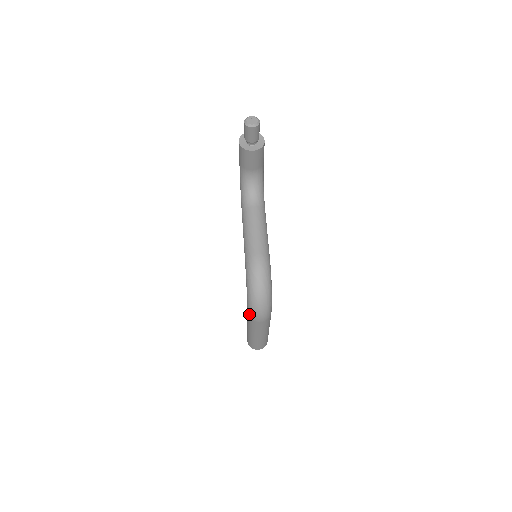
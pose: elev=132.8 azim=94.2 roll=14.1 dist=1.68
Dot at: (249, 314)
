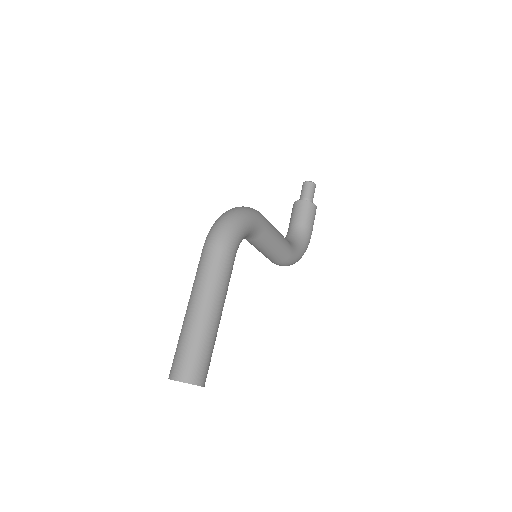
Dot at: occluded
